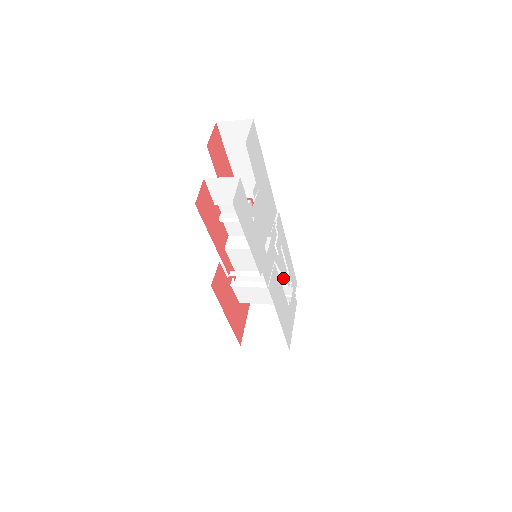
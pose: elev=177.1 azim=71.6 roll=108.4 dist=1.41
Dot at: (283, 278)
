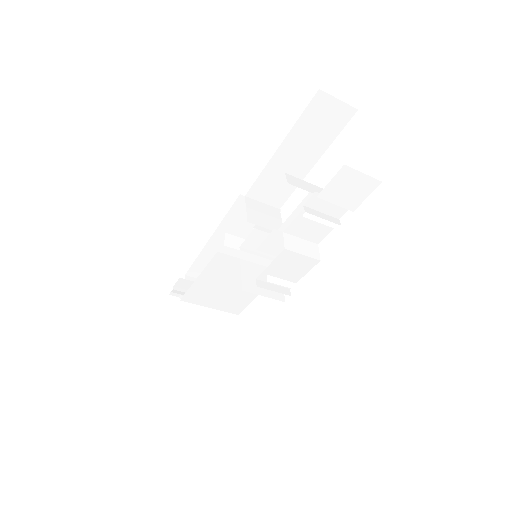
Dot at: occluded
